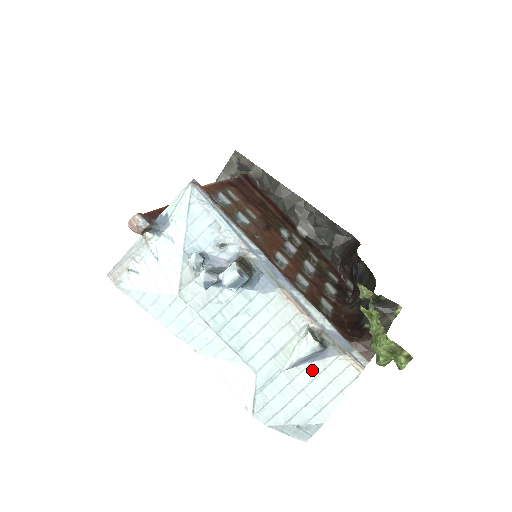
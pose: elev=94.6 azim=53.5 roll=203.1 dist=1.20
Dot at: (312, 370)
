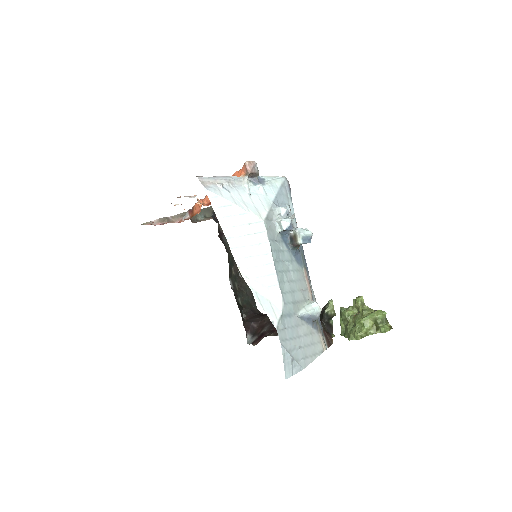
Dot at: (307, 328)
